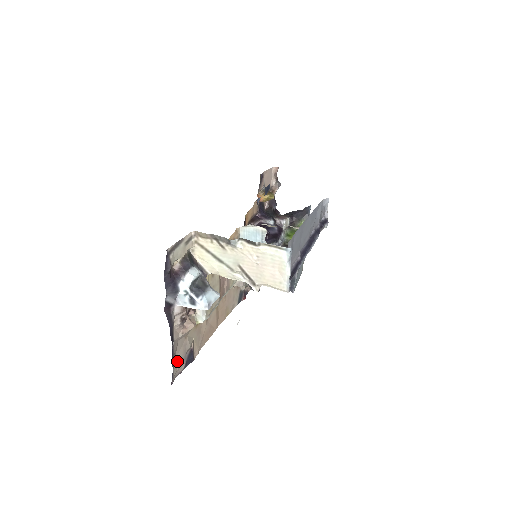
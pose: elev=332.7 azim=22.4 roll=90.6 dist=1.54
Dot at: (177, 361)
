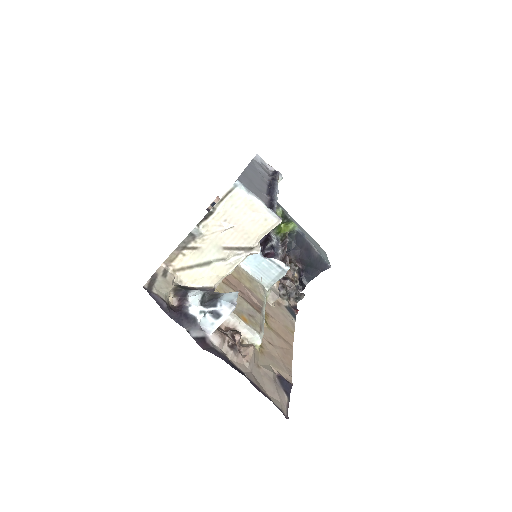
Dot at: (271, 394)
